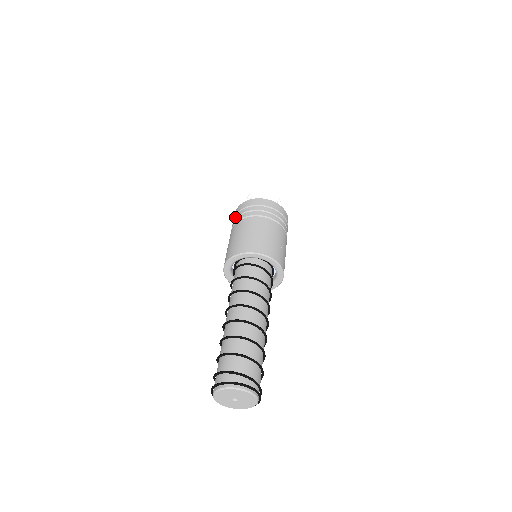
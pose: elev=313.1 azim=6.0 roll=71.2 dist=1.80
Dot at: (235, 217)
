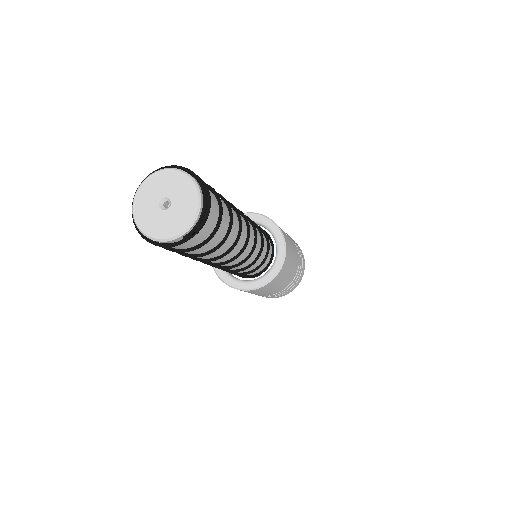
Dot at: occluded
